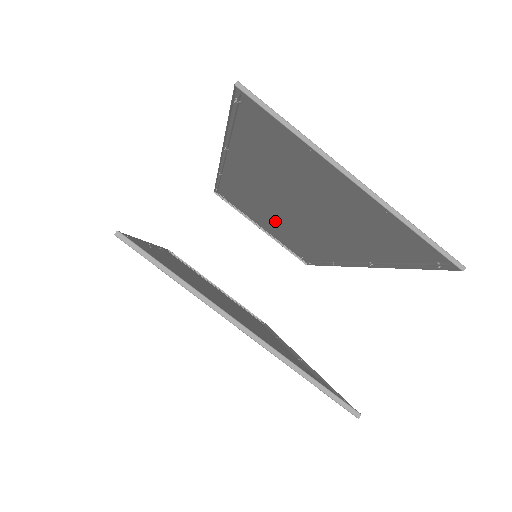
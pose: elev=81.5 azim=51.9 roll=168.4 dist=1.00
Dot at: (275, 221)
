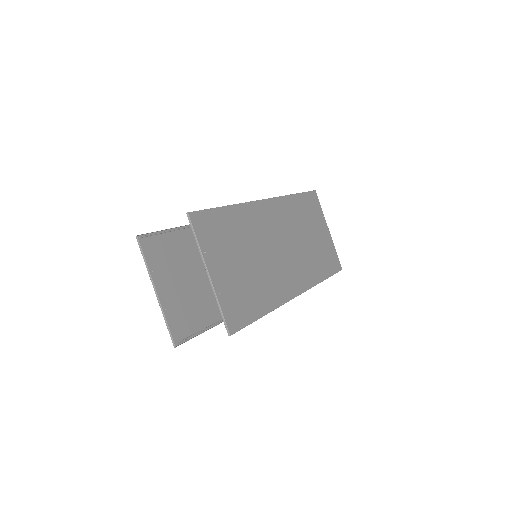
Dot at: (304, 239)
